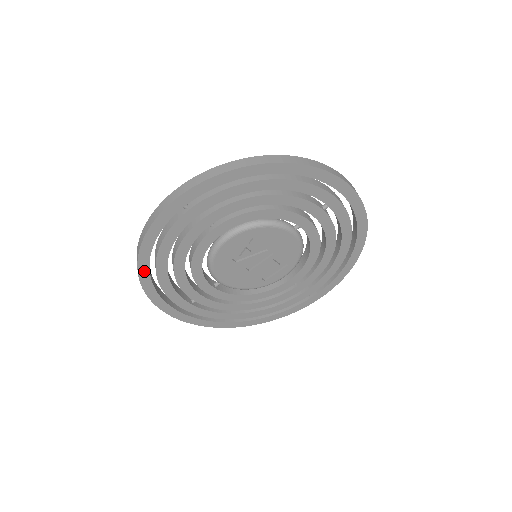
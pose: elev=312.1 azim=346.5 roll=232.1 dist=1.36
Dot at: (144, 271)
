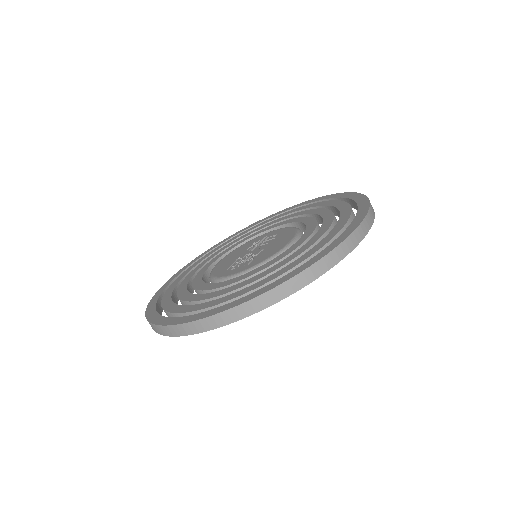
Dot at: occluded
